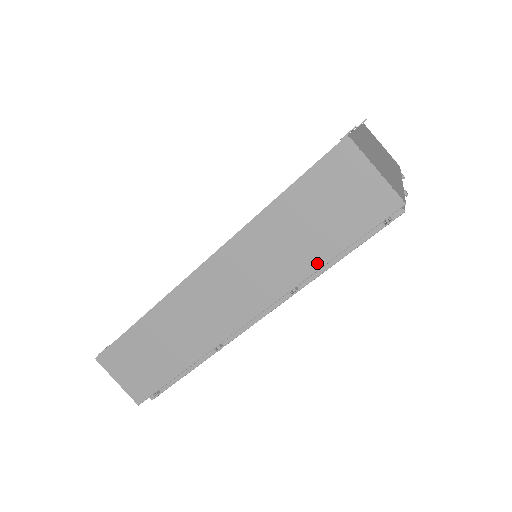
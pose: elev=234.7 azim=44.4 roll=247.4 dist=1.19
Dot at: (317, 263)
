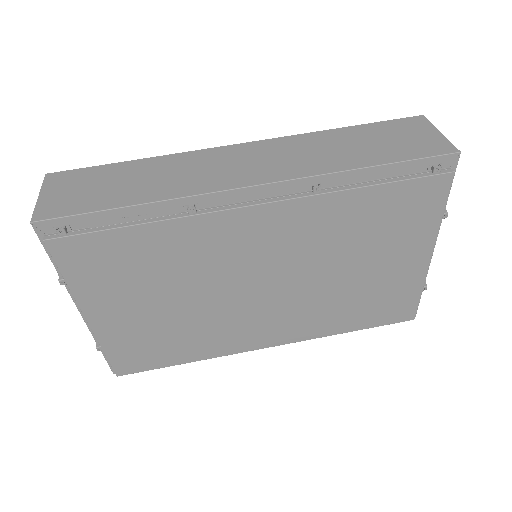
Dot at: (359, 165)
